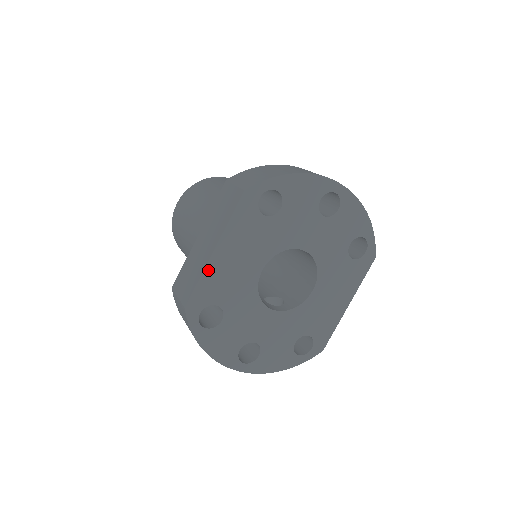
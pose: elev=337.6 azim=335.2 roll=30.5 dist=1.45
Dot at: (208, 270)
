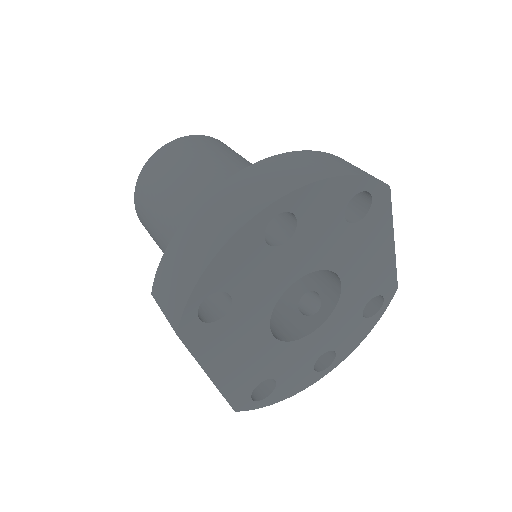
Dot at: (222, 386)
